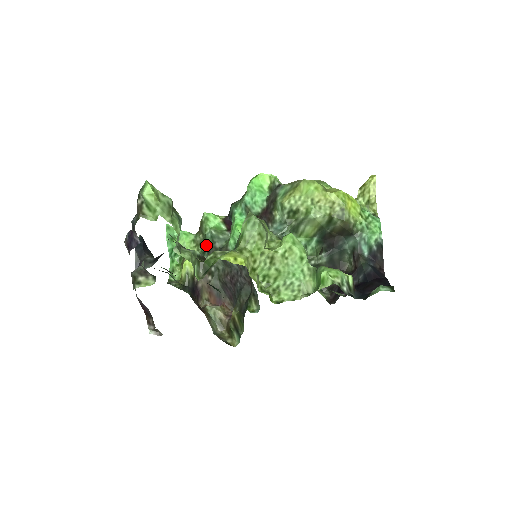
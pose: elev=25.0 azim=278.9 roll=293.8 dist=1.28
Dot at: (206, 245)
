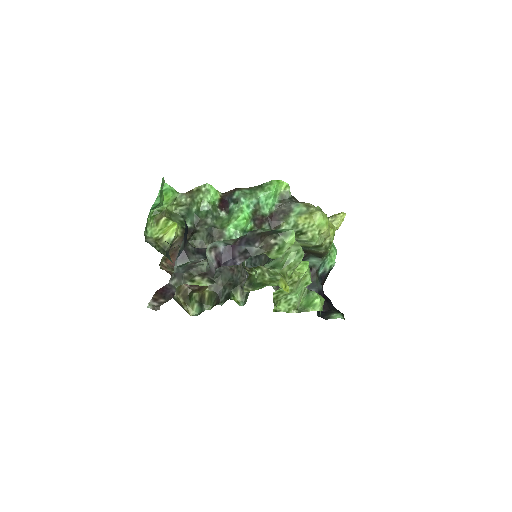
Dot at: (195, 215)
